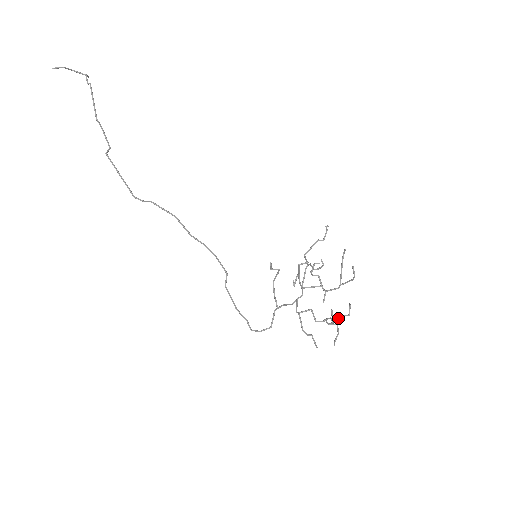
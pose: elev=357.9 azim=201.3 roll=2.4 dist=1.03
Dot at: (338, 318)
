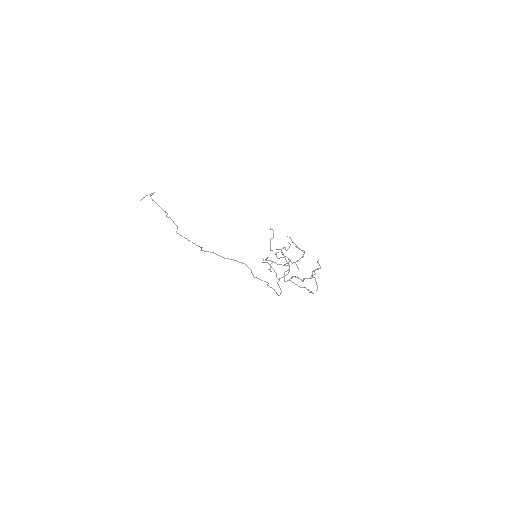
Dot at: occluded
